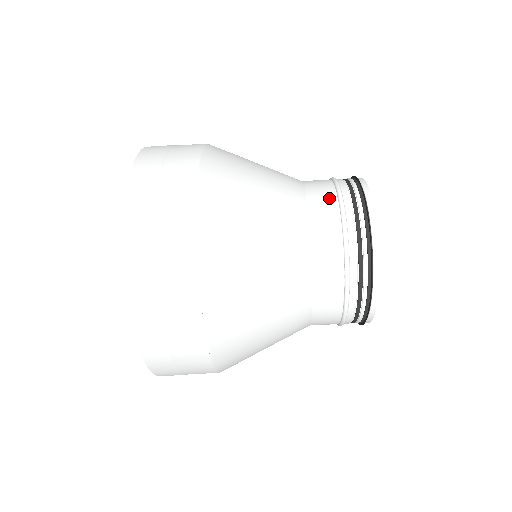
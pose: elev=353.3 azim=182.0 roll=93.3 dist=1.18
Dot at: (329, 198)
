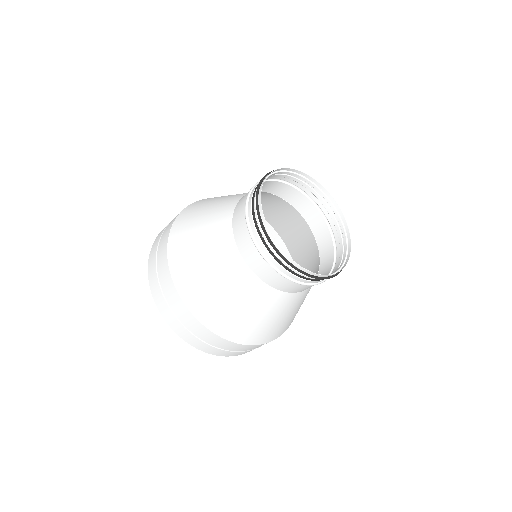
Dot at: (258, 259)
